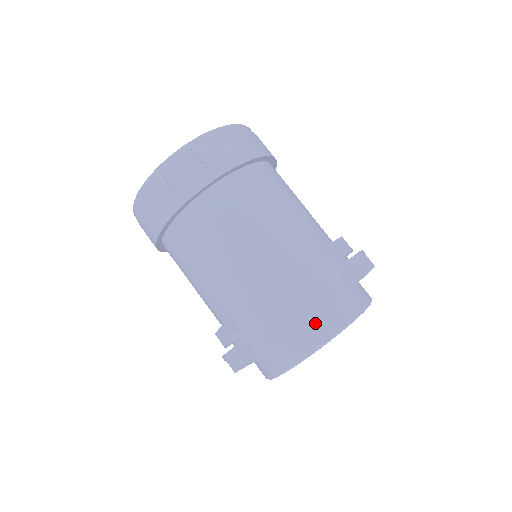
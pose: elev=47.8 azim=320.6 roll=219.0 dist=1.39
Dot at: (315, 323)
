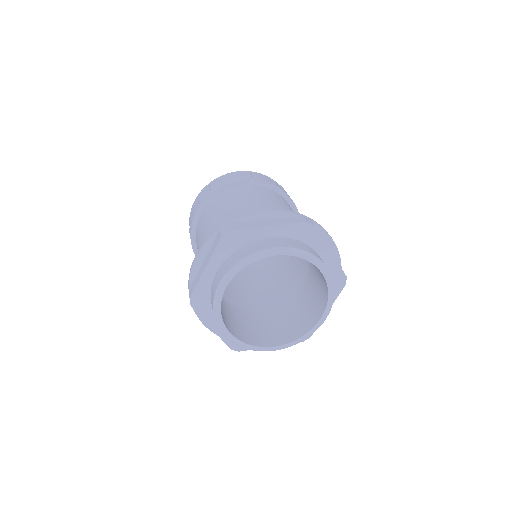
Dot at: (277, 239)
